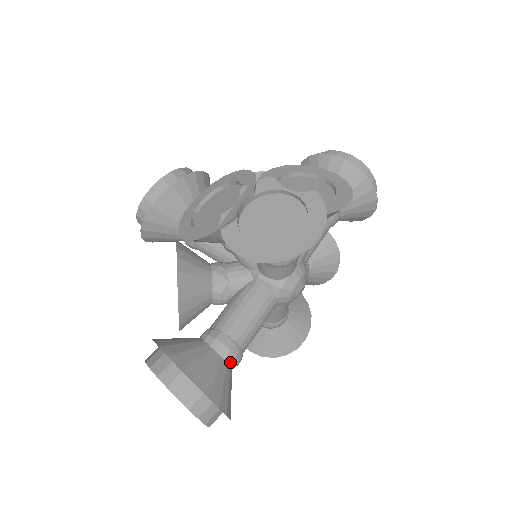
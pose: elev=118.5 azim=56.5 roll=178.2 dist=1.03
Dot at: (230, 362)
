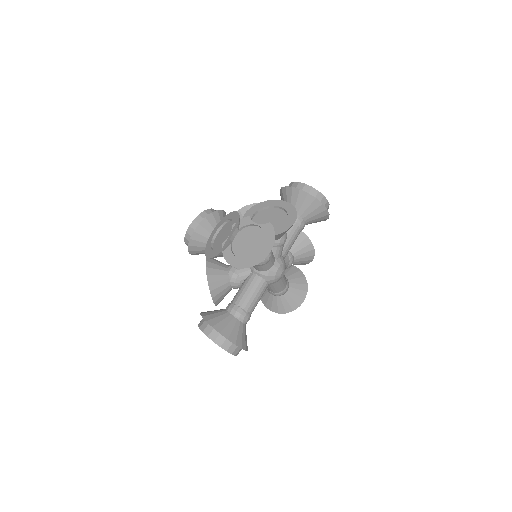
Dot at: (242, 320)
